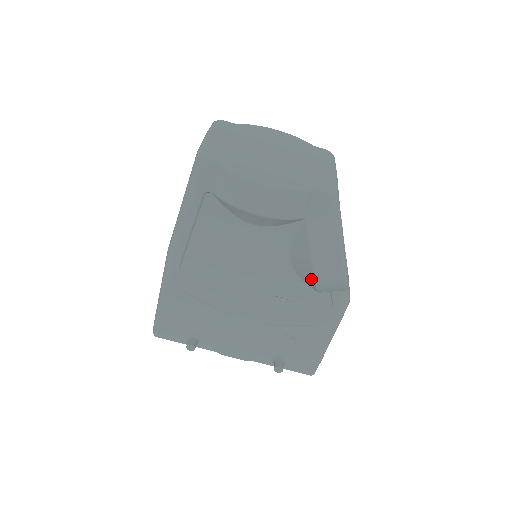
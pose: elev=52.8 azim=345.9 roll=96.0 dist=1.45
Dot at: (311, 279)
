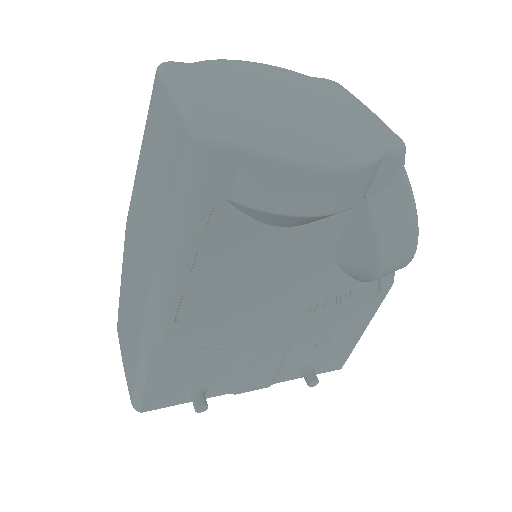
Dot at: (369, 274)
